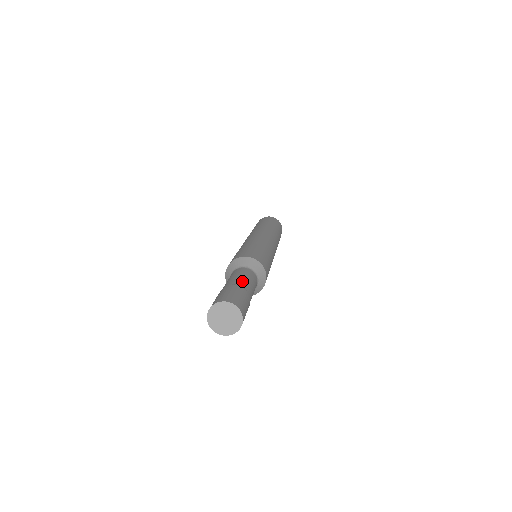
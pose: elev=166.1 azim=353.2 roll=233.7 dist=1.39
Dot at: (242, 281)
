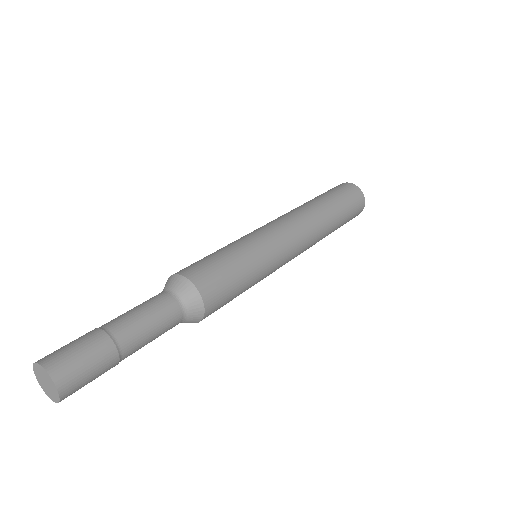
Dot at: (122, 319)
